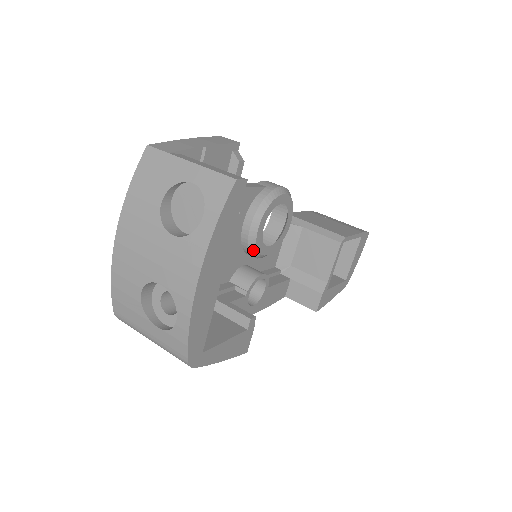
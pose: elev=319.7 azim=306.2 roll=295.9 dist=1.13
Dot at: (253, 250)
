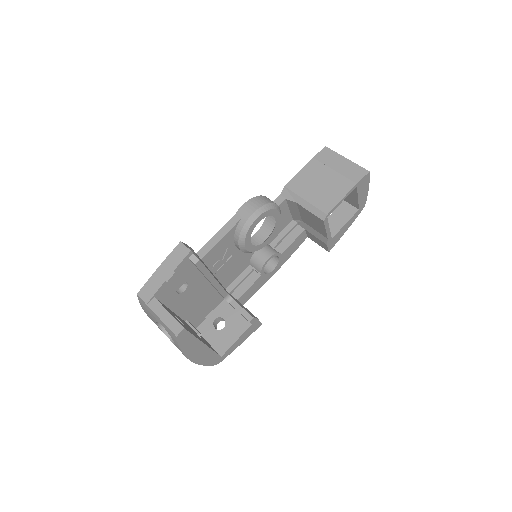
Dot at: occluded
